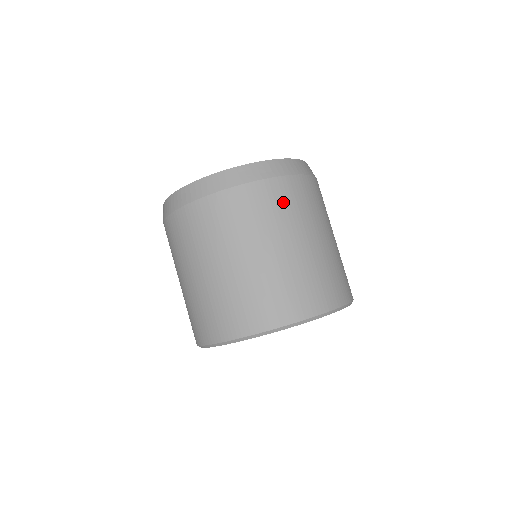
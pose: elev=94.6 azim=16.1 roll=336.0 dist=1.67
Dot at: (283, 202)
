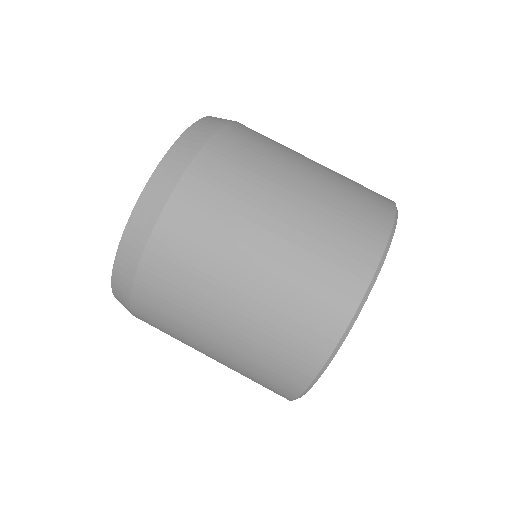
Dot at: (250, 147)
